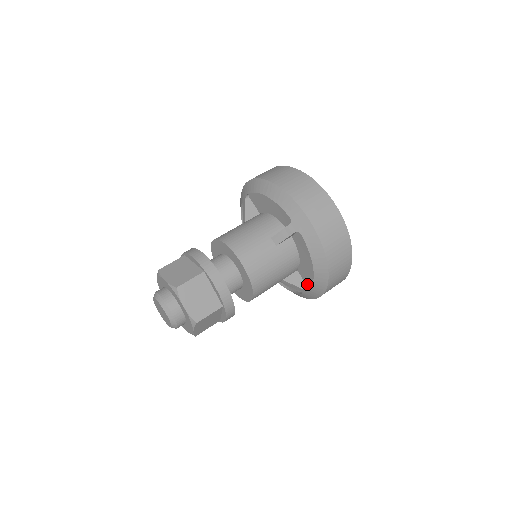
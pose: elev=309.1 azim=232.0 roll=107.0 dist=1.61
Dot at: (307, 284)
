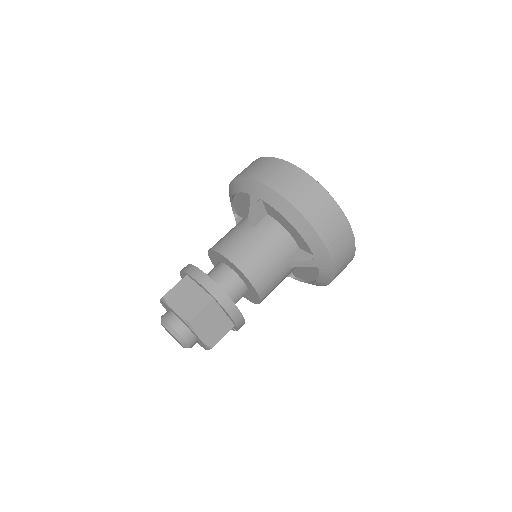
Dot at: (312, 254)
